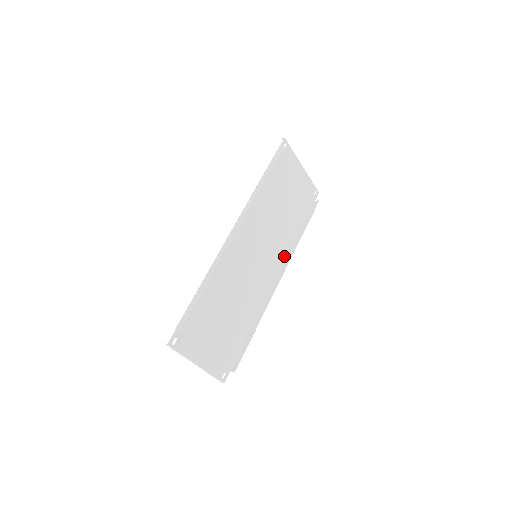
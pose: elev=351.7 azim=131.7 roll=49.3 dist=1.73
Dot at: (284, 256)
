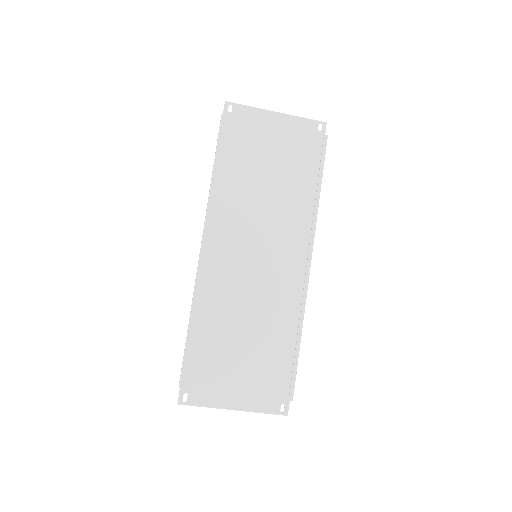
Dot at: (307, 232)
